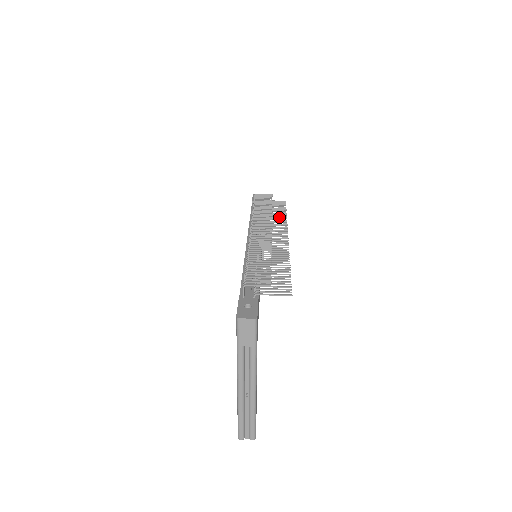
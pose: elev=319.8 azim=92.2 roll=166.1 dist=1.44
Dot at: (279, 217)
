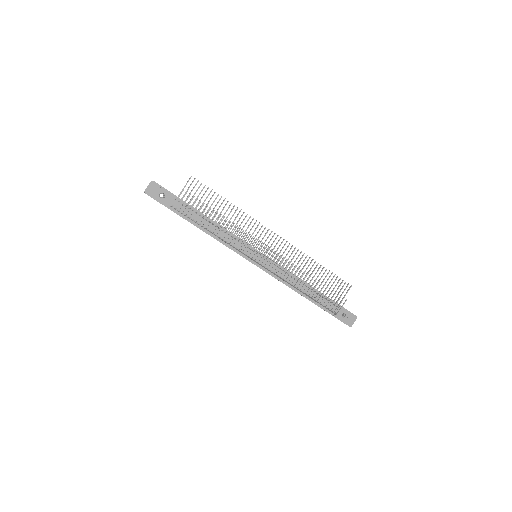
Dot at: occluded
